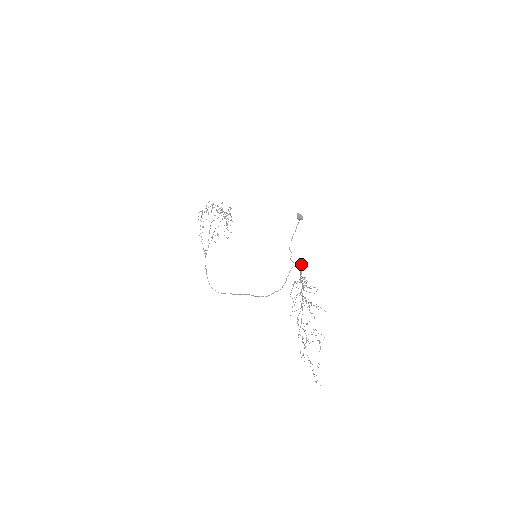
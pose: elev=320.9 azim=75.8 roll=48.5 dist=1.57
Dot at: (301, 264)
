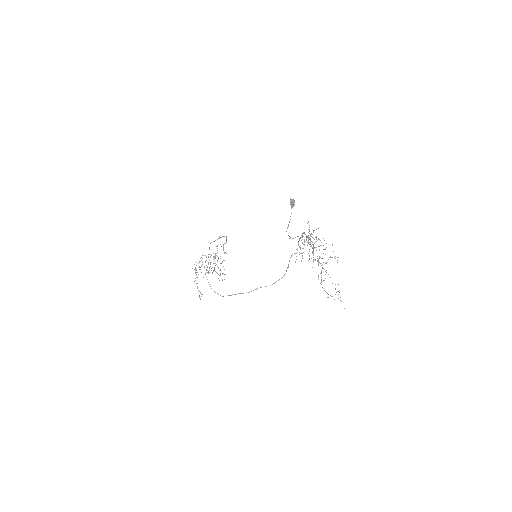
Dot at: occluded
